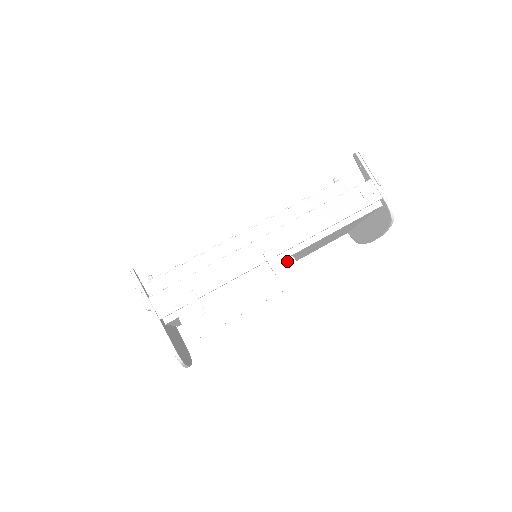
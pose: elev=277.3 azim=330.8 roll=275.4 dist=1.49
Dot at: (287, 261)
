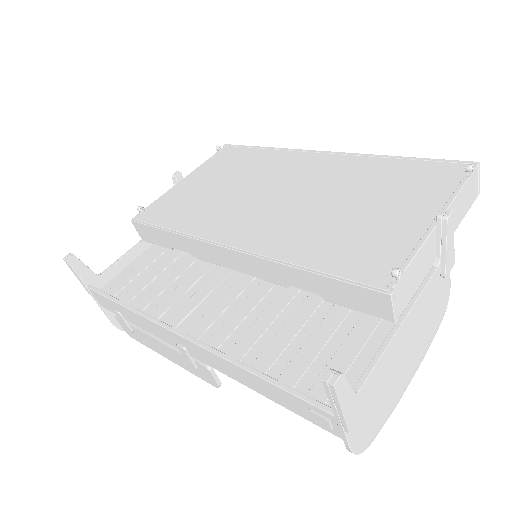
Dot at: (203, 367)
